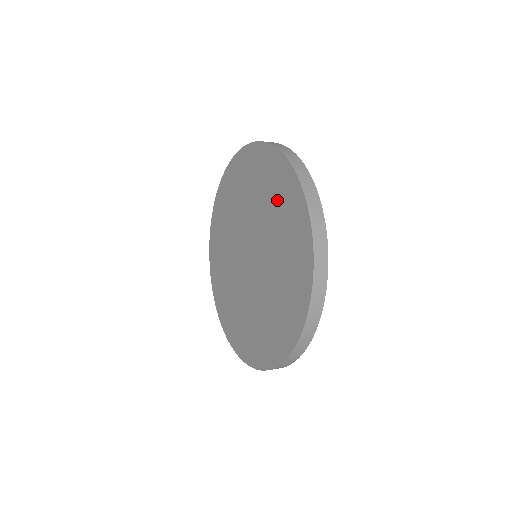
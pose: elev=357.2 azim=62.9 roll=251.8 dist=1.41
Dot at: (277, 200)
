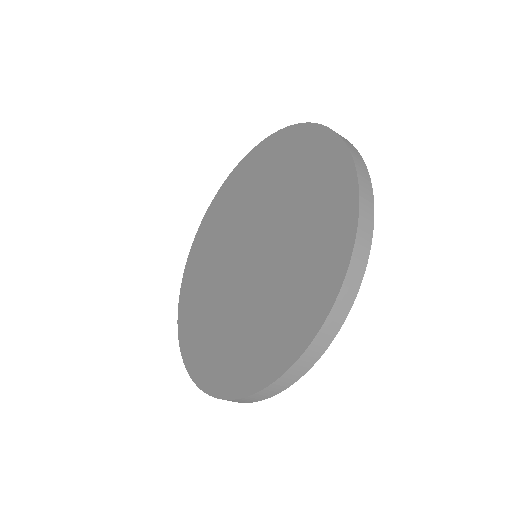
Dot at: (317, 217)
